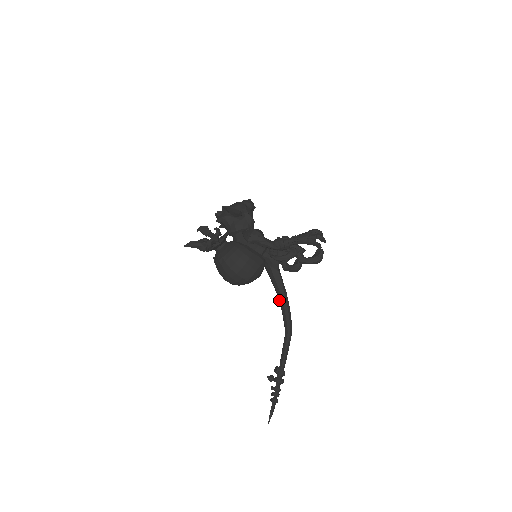
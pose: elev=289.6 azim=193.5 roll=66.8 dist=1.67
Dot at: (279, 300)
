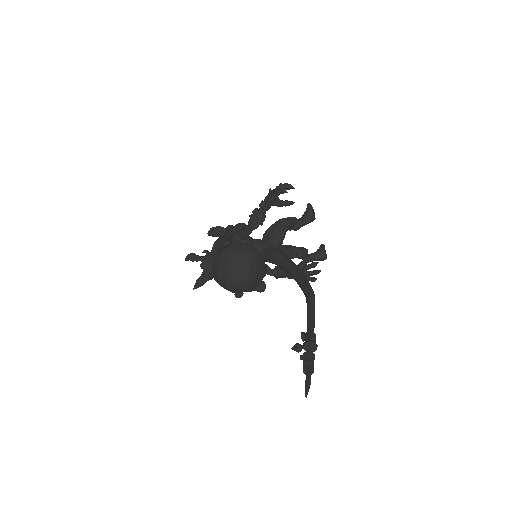
Dot at: occluded
